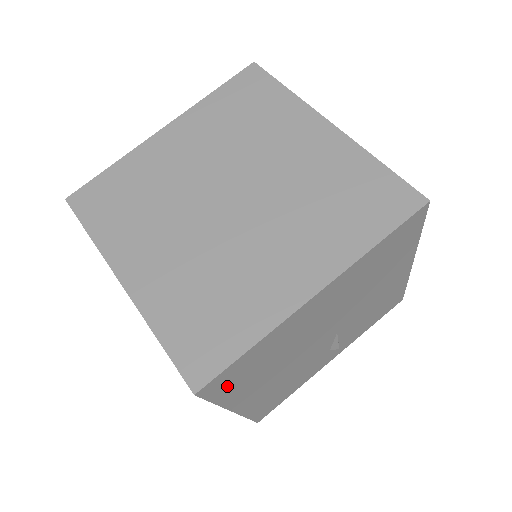
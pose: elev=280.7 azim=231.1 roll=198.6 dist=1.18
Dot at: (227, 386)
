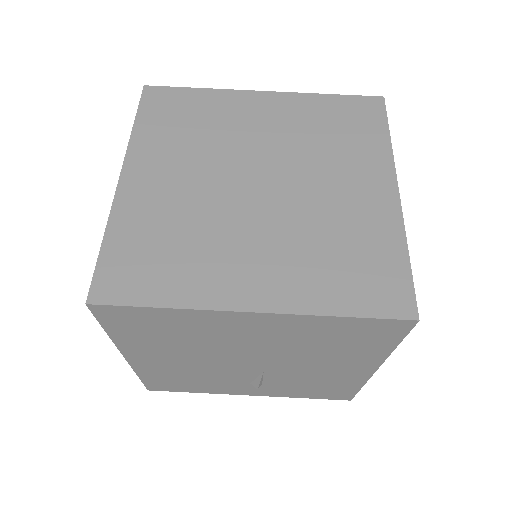
Dot at: (124, 325)
